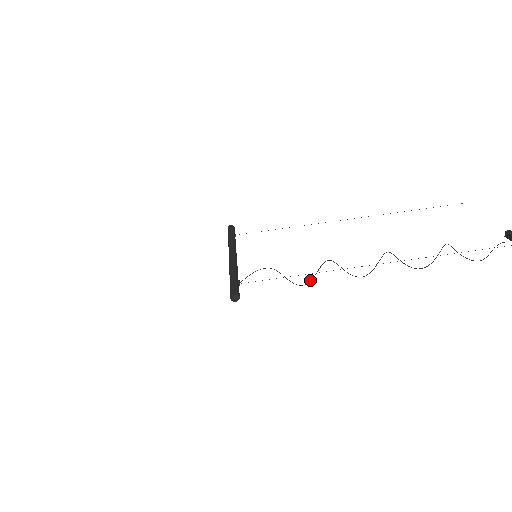
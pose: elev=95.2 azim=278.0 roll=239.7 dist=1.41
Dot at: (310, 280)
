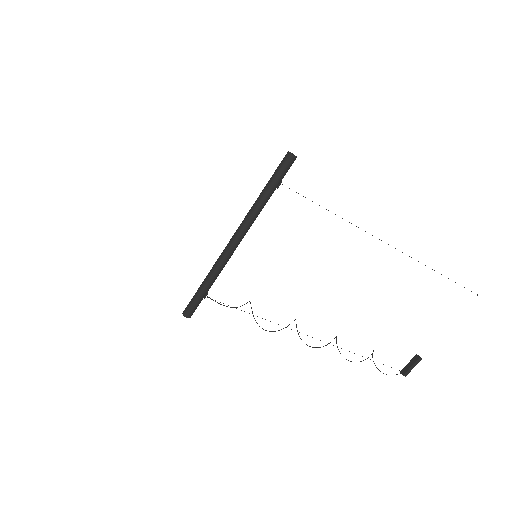
Dot at: occluded
